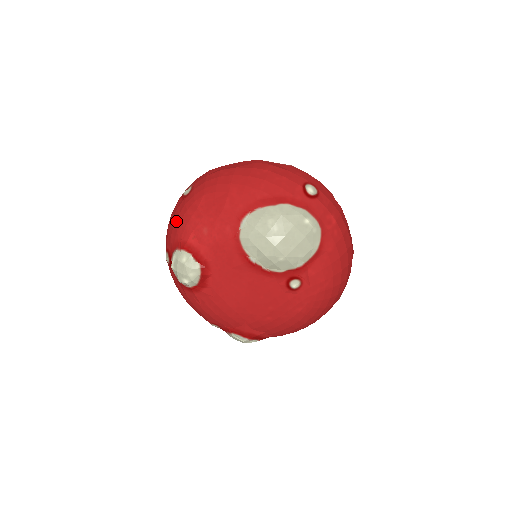
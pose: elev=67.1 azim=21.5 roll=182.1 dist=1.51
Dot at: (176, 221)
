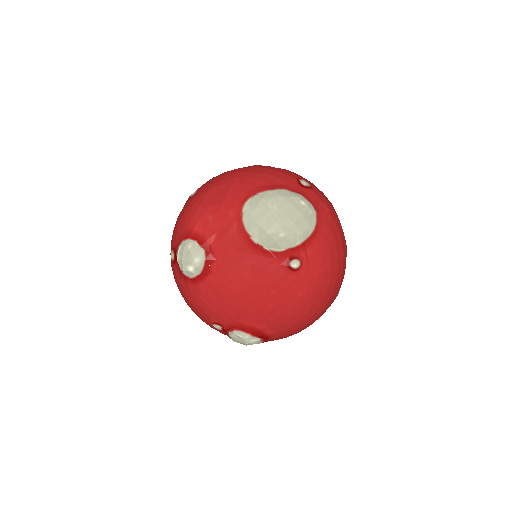
Dot at: (182, 218)
